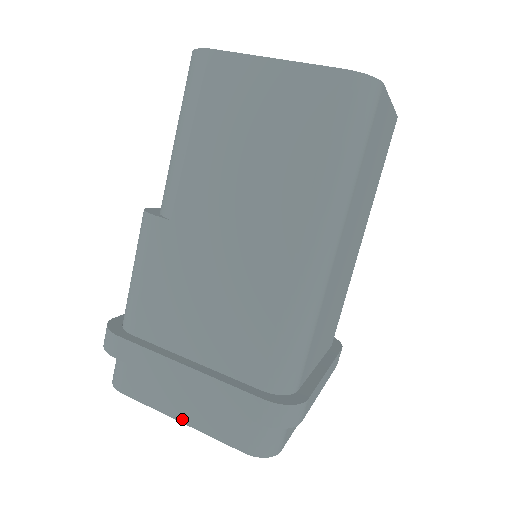
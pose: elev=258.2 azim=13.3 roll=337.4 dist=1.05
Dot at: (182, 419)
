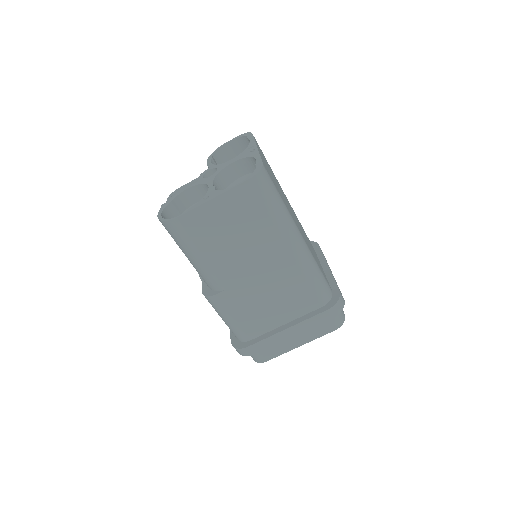
Dot at: (301, 345)
